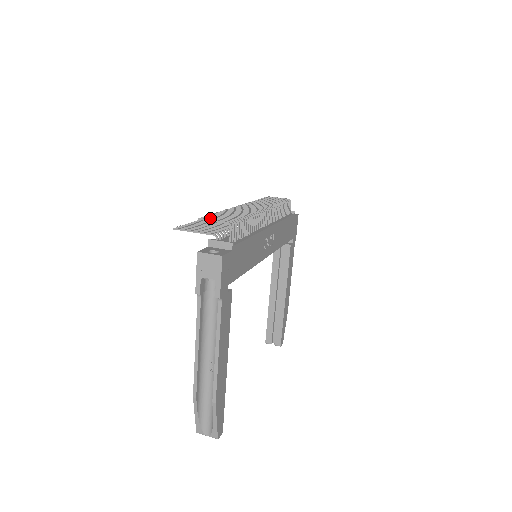
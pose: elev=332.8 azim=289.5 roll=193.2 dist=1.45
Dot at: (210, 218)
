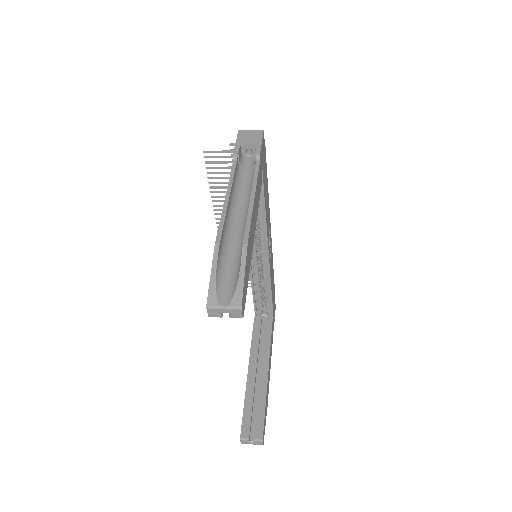
Dot at: occluded
